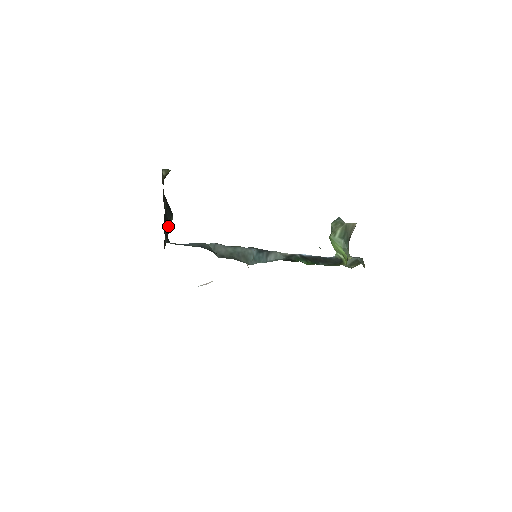
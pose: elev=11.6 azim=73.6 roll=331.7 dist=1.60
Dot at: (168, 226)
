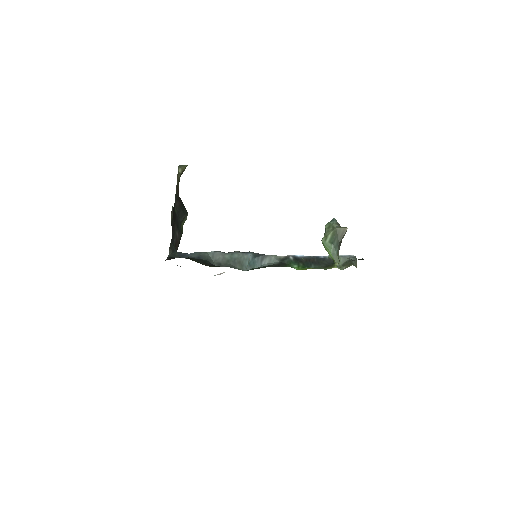
Dot at: (179, 229)
